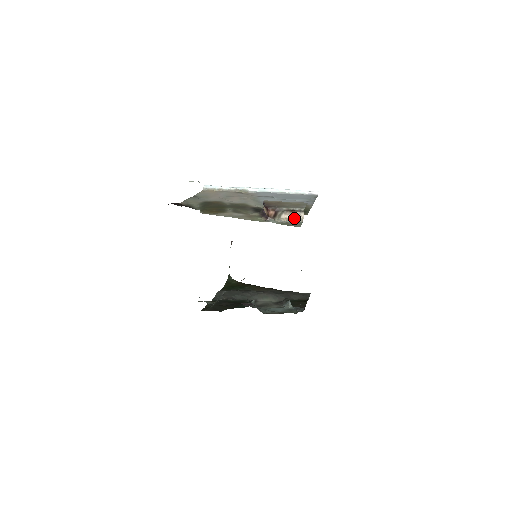
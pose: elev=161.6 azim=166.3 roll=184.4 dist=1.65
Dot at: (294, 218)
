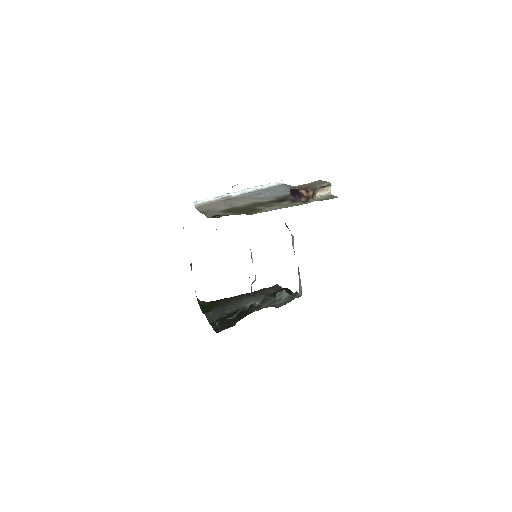
Dot at: (323, 194)
